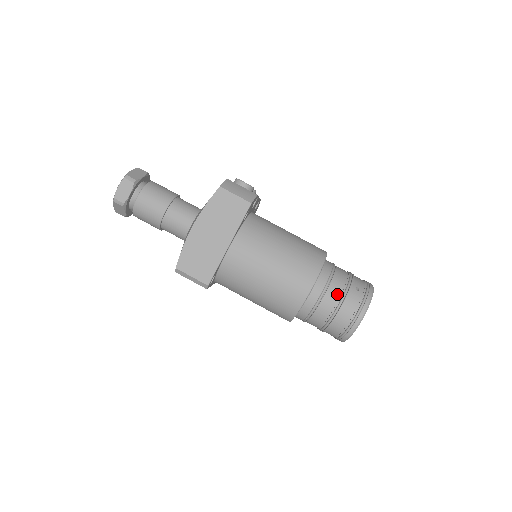
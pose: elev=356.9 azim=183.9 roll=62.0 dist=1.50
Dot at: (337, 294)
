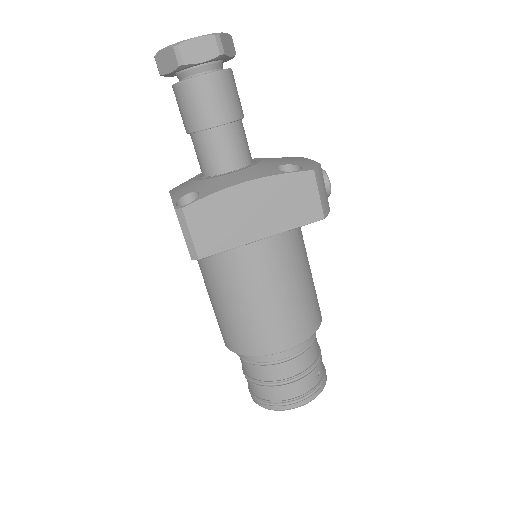
Dot at: (302, 367)
